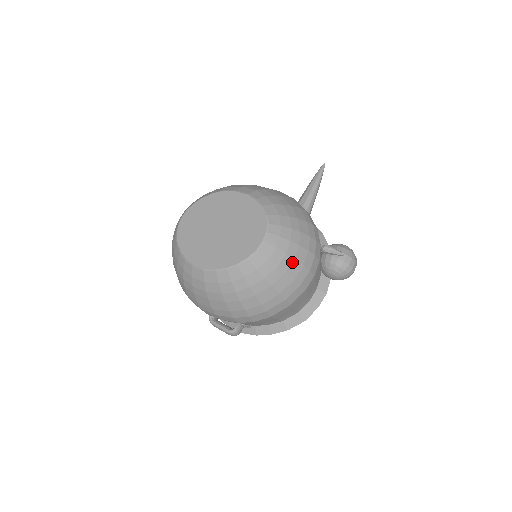
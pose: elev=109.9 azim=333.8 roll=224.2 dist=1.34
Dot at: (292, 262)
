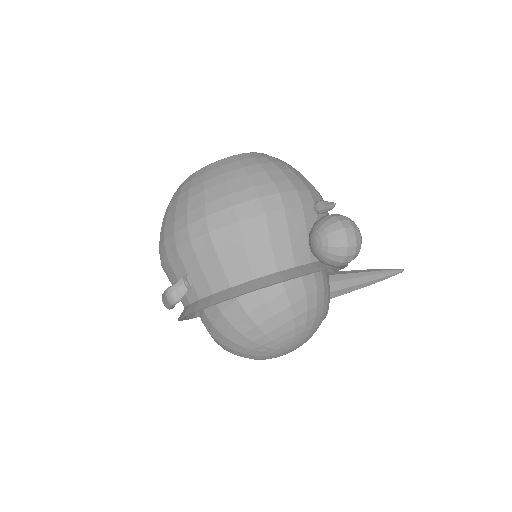
Dot at: (261, 172)
